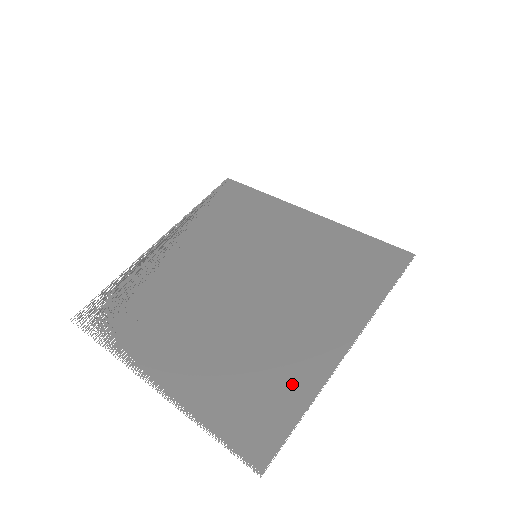
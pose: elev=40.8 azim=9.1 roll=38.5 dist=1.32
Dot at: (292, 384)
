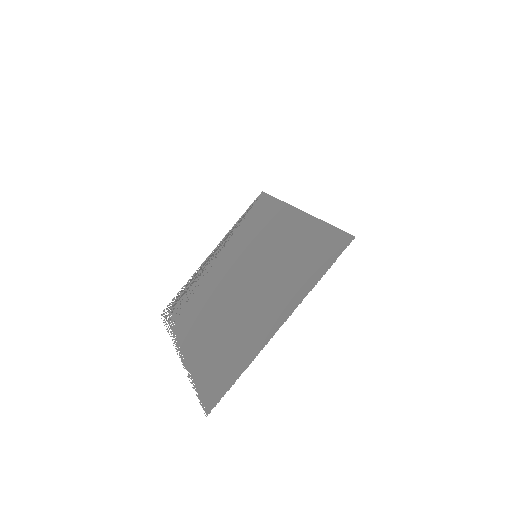
Dot at: (241, 354)
